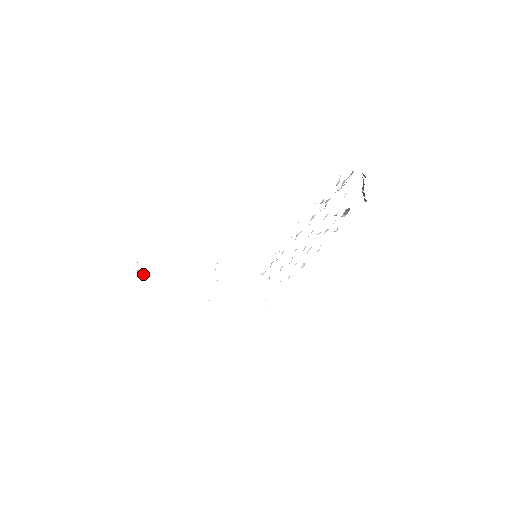
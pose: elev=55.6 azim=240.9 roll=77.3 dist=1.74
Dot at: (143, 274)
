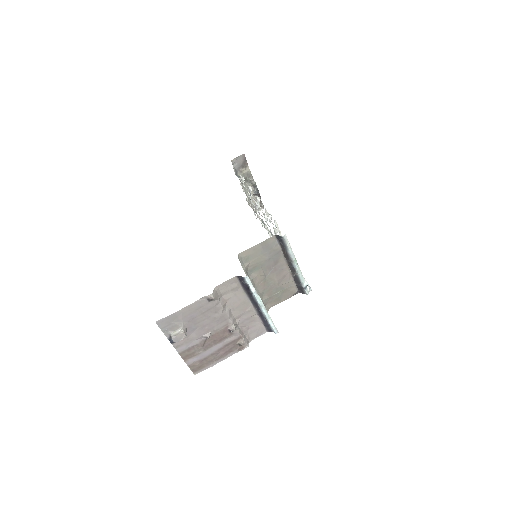
Dot at: (178, 333)
